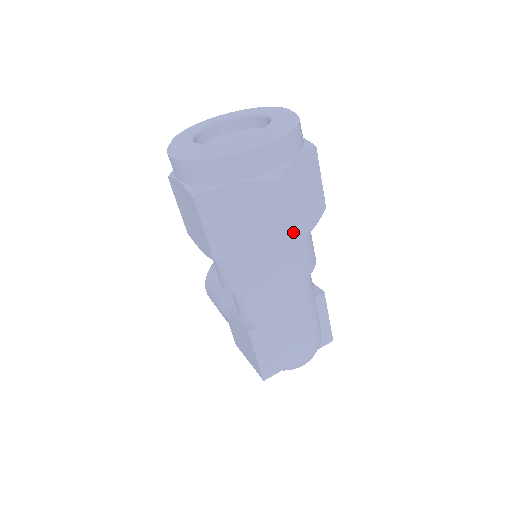
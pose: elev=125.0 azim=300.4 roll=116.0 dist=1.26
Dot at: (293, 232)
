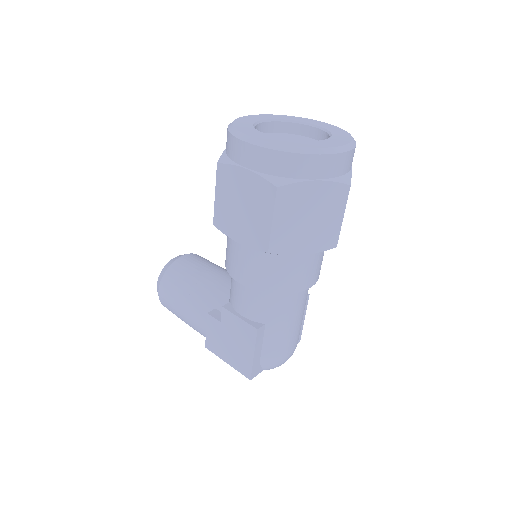
Dot at: (339, 234)
